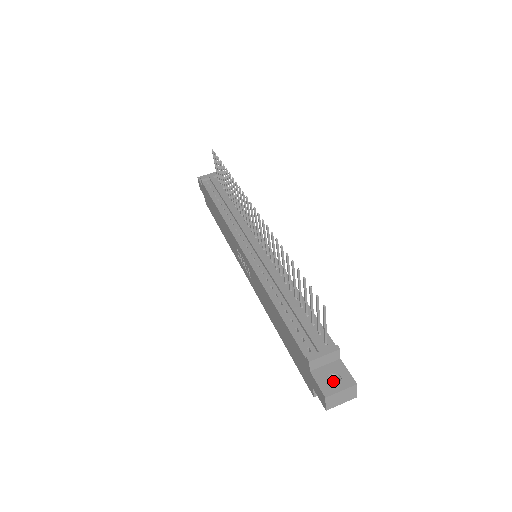
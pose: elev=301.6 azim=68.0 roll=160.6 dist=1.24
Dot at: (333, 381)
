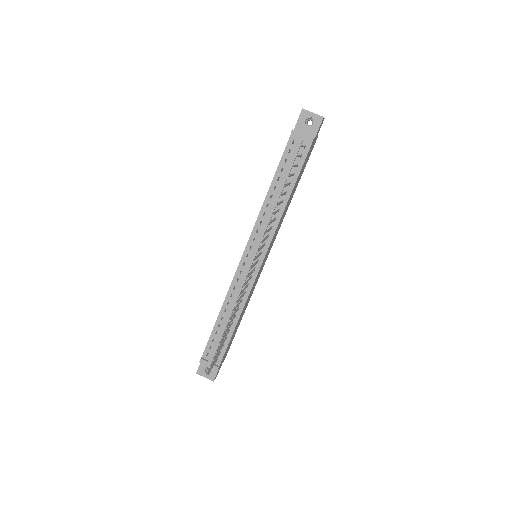
Dot at: occluded
